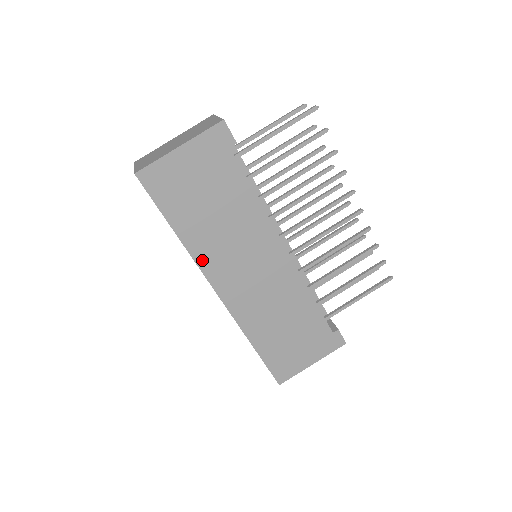
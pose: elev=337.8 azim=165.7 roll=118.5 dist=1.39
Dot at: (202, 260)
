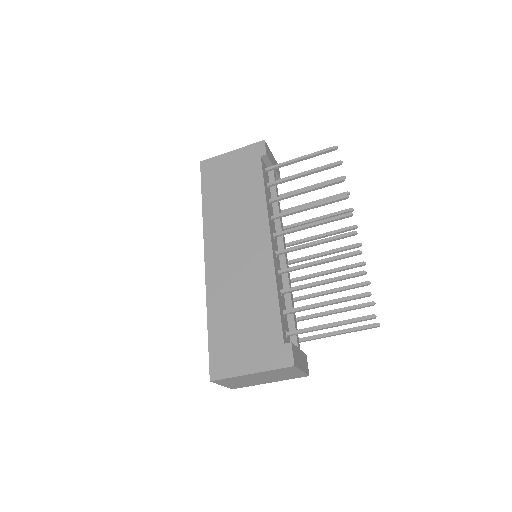
Dot at: (208, 227)
